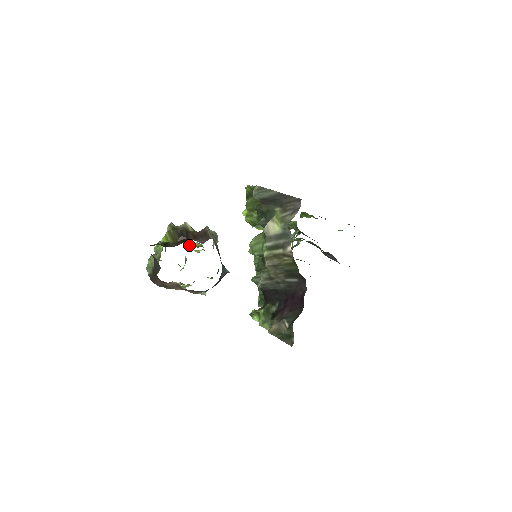
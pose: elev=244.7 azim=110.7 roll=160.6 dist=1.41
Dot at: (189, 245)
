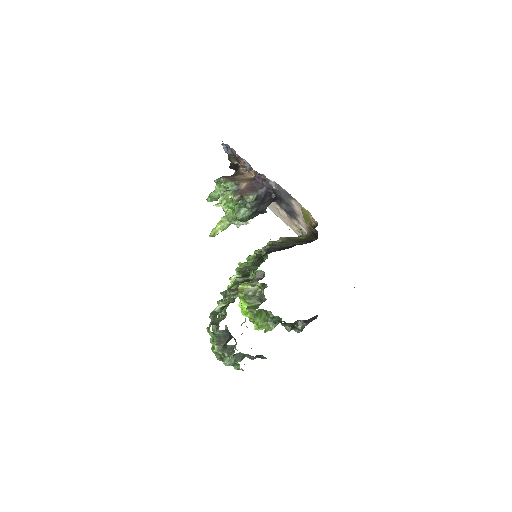
Dot at: occluded
